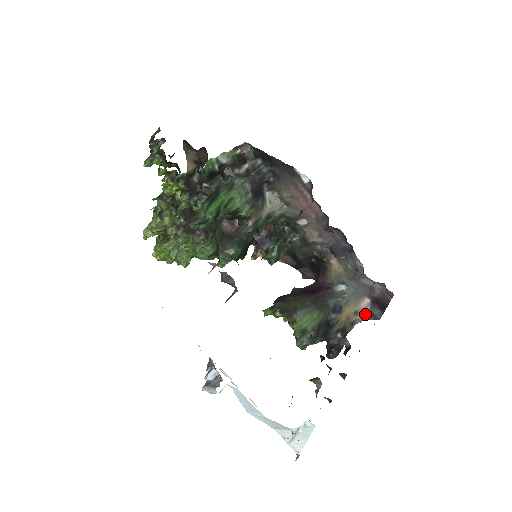
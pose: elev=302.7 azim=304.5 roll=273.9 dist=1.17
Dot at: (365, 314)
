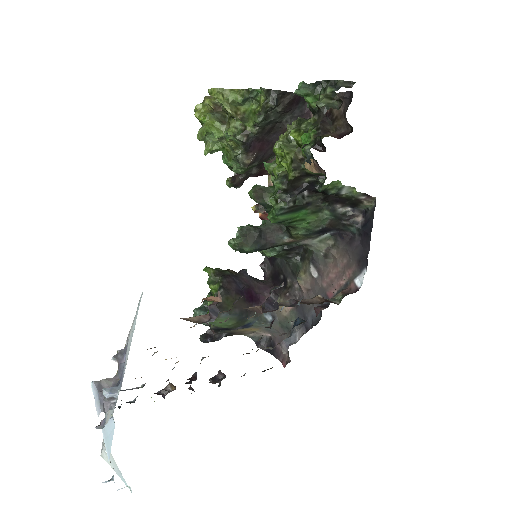
Dot at: (256, 336)
